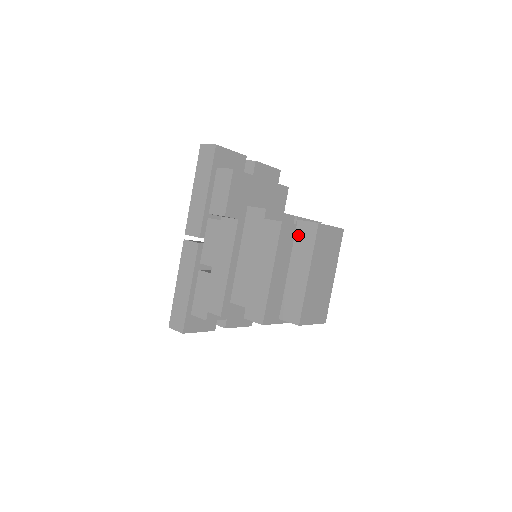
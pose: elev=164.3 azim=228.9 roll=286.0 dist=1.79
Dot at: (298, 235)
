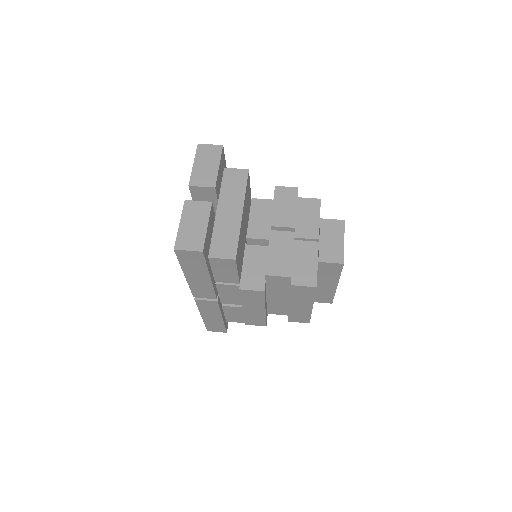
Dot at: (321, 269)
